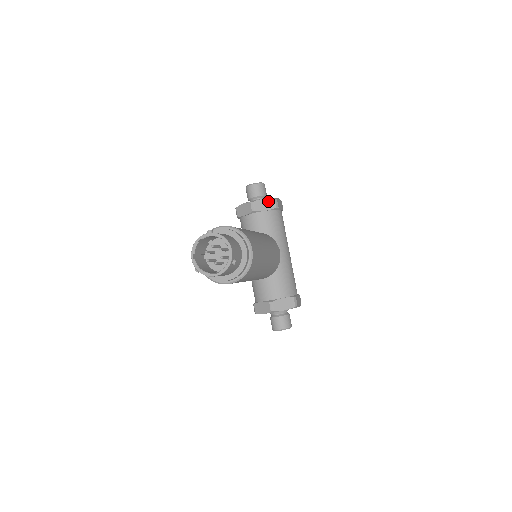
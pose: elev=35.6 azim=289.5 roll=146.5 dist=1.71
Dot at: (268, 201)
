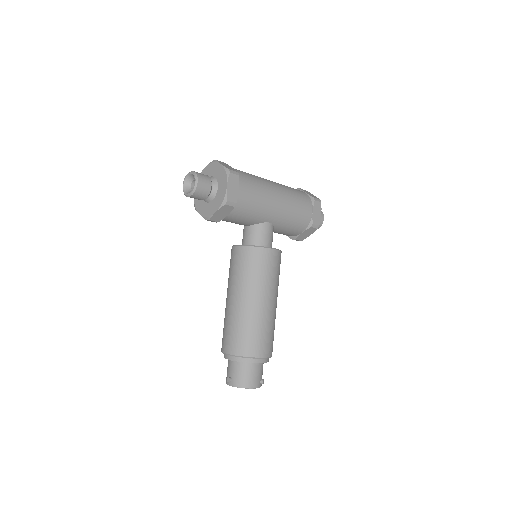
Dot at: (221, 210)
